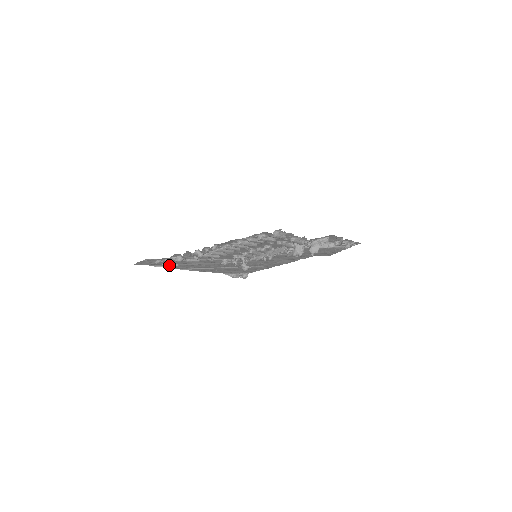
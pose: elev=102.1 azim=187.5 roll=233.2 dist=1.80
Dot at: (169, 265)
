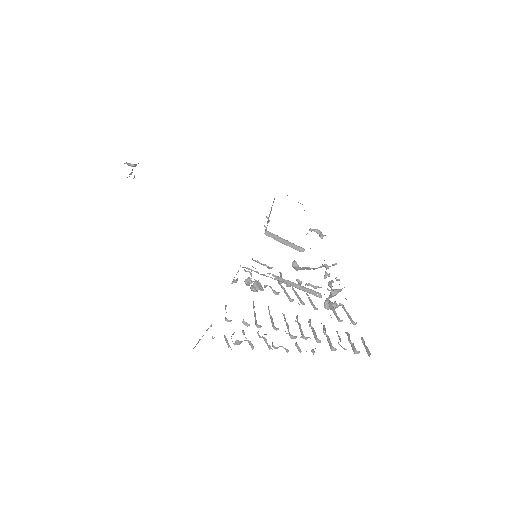
Dot at: occluded
